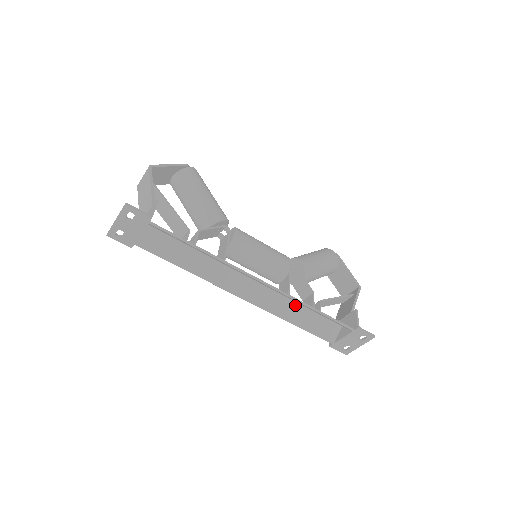
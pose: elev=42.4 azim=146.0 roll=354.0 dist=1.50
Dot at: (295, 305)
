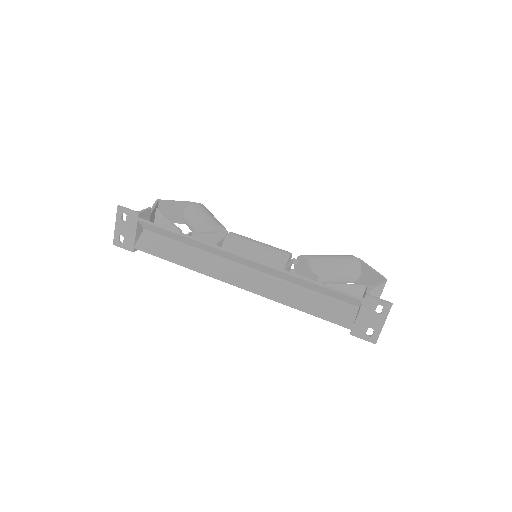
Dot at: (296, 289)
